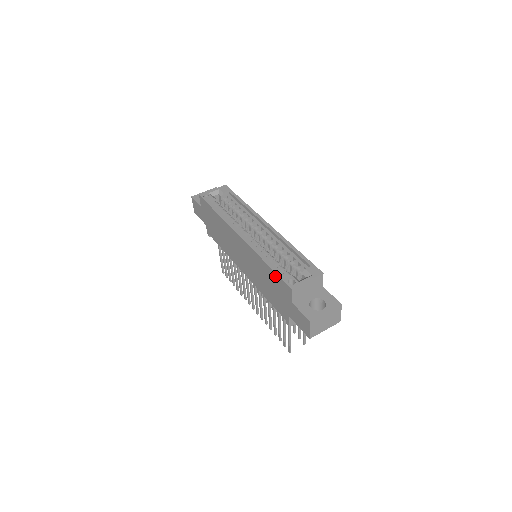
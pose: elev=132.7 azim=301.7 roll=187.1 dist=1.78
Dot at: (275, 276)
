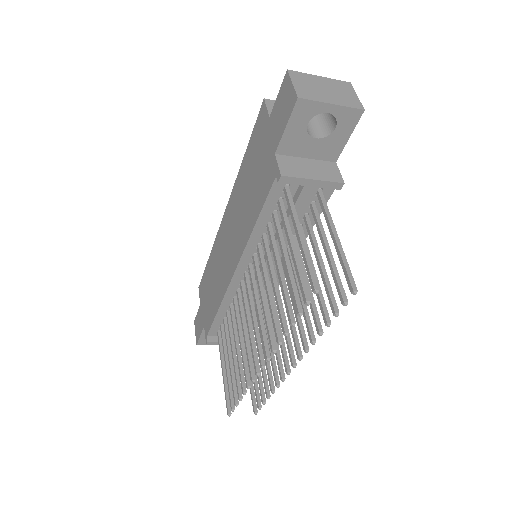
Dot at: (251, 142)
